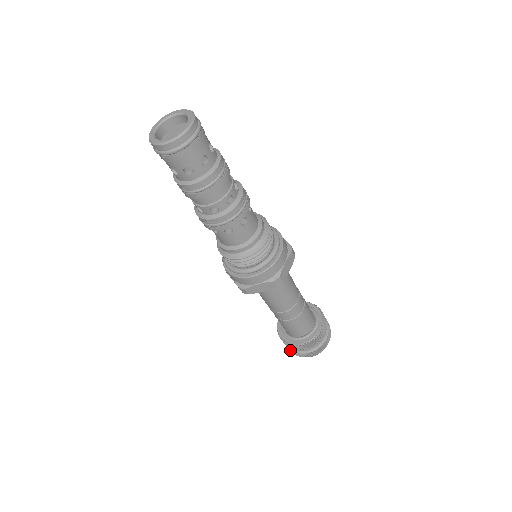
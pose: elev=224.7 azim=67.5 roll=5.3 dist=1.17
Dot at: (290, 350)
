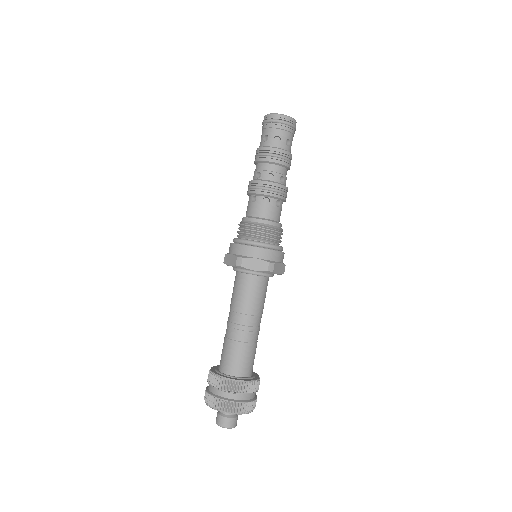
Dot at: (210, 397)
